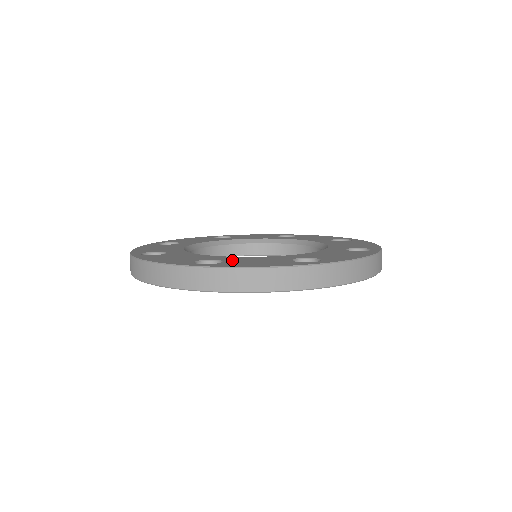
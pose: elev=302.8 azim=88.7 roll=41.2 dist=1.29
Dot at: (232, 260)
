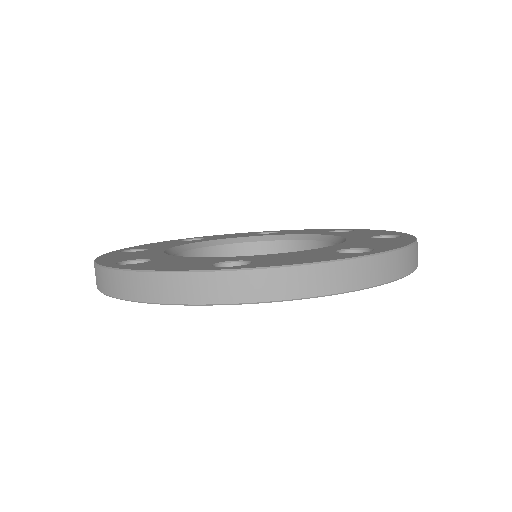
Dot at: (160, 260)
